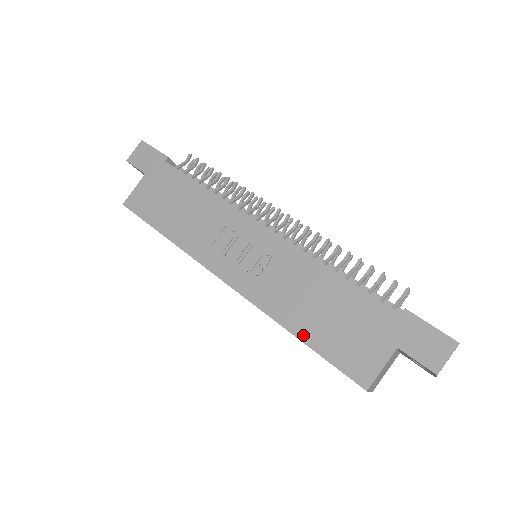
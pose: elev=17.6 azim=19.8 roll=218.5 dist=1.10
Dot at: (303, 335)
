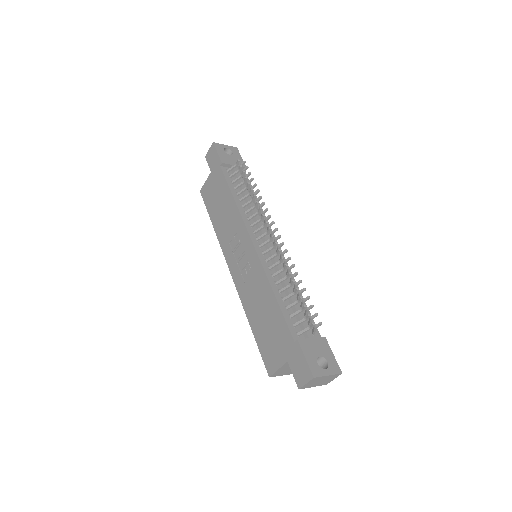
Dot at: (253, 327)
